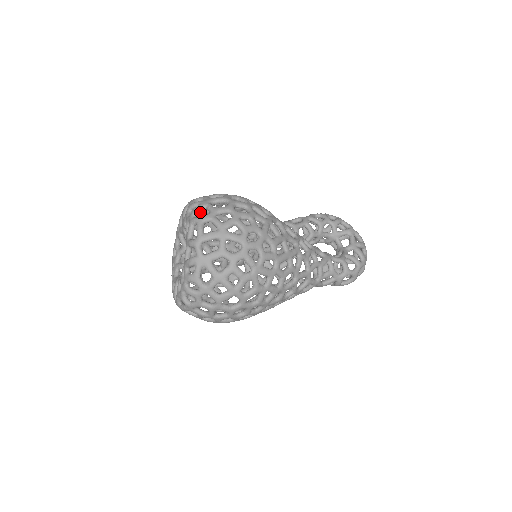
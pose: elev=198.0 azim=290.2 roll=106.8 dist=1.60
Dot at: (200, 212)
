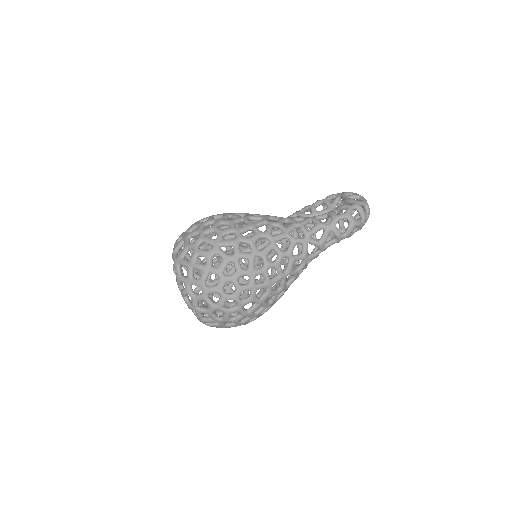
Dot at: occluded
